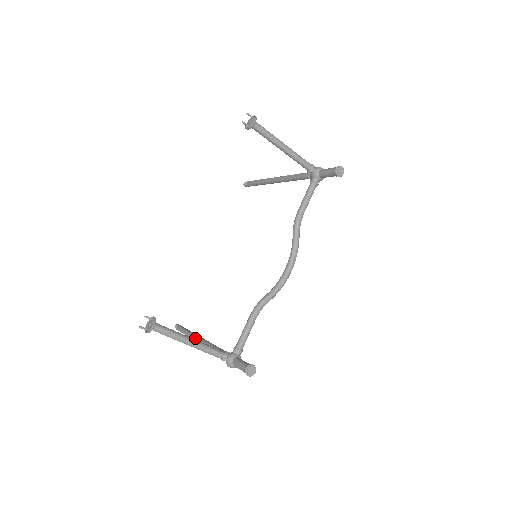
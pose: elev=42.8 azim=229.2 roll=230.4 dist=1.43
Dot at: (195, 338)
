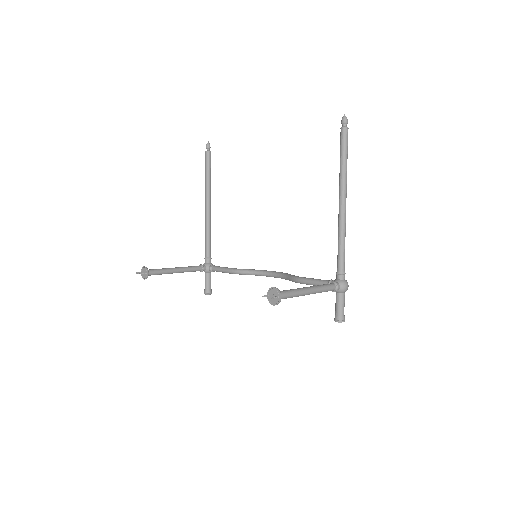
Dot at: (205, 200)
